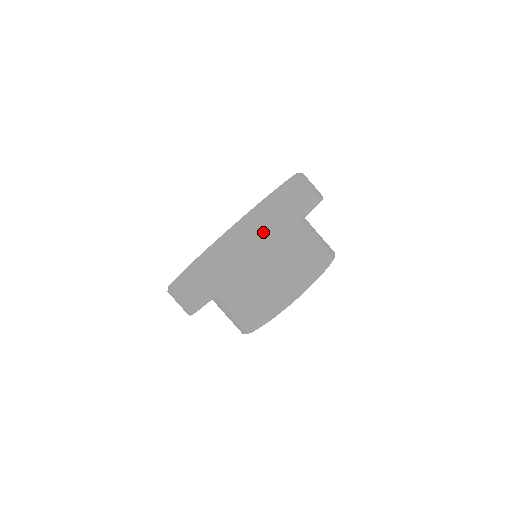
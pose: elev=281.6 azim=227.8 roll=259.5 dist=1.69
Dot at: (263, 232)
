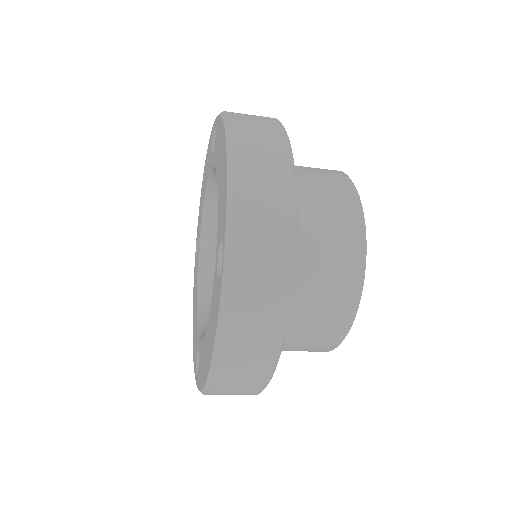
Dot at: (268, 252)
